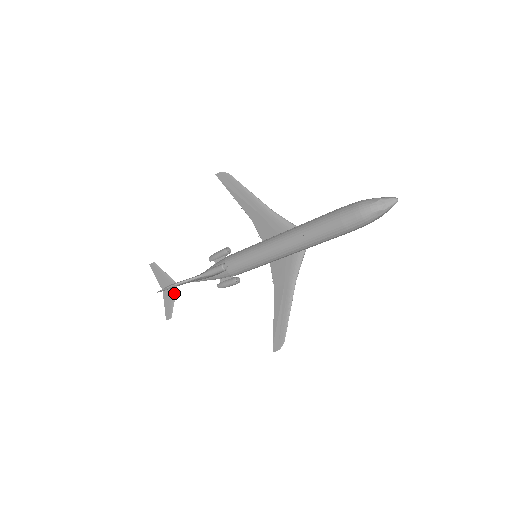
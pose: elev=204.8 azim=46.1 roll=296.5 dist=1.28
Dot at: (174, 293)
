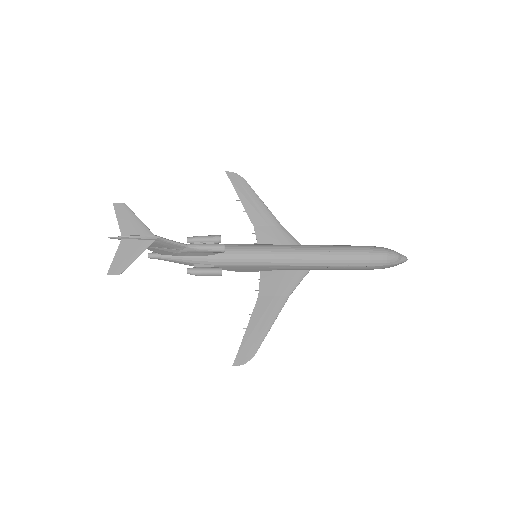
Dot at: (145, 246)
